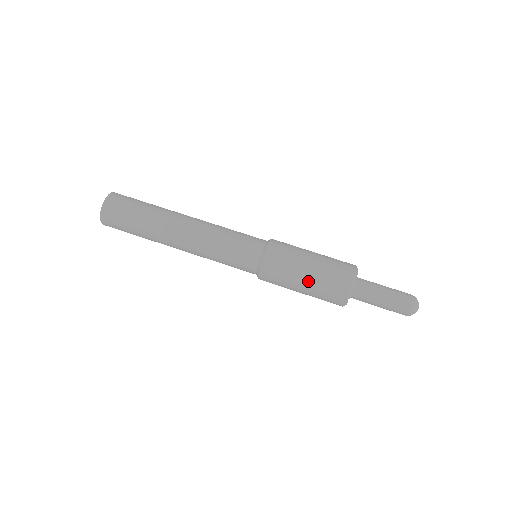
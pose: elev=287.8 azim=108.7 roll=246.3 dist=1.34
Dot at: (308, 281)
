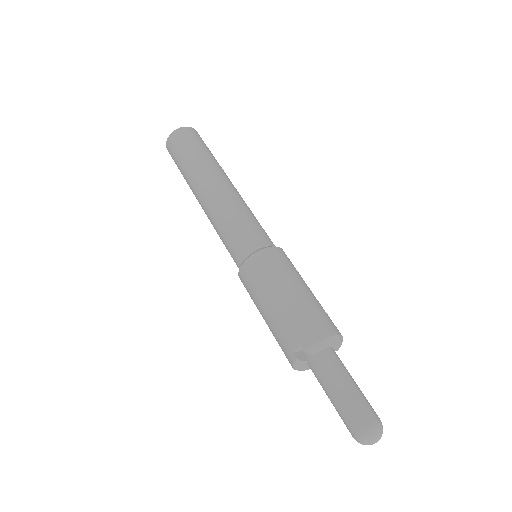
Dot at: (283, 300)
